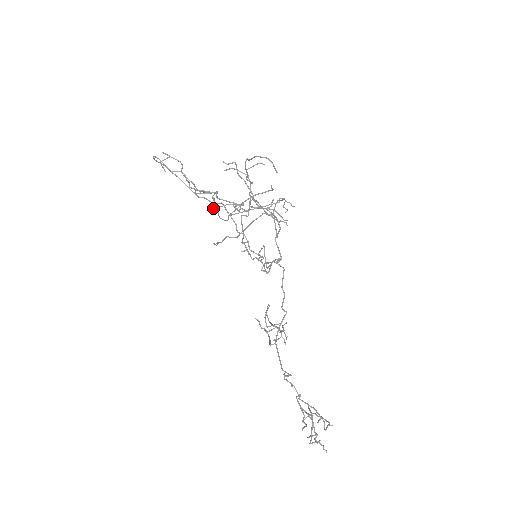
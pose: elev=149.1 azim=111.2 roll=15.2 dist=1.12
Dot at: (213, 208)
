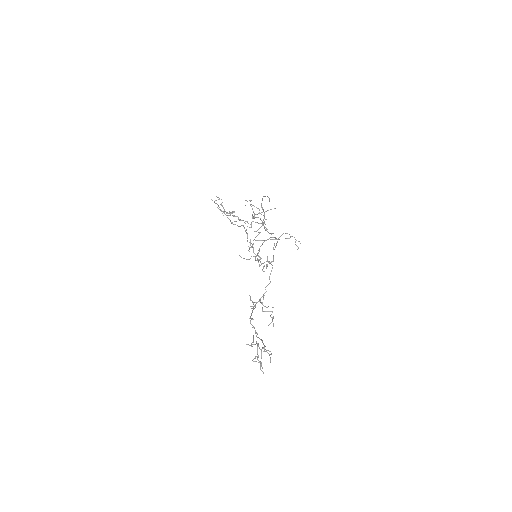
Dot at: (232, 222)
